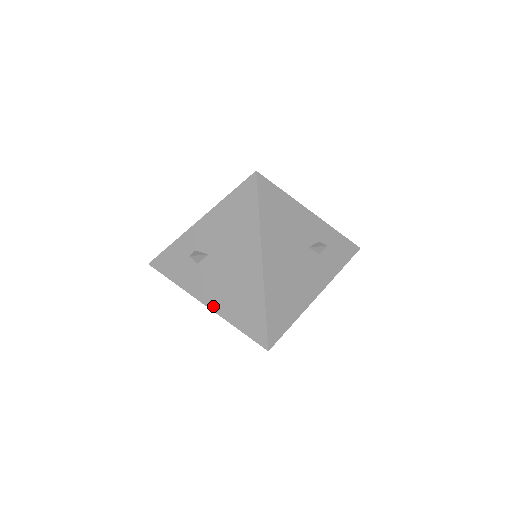
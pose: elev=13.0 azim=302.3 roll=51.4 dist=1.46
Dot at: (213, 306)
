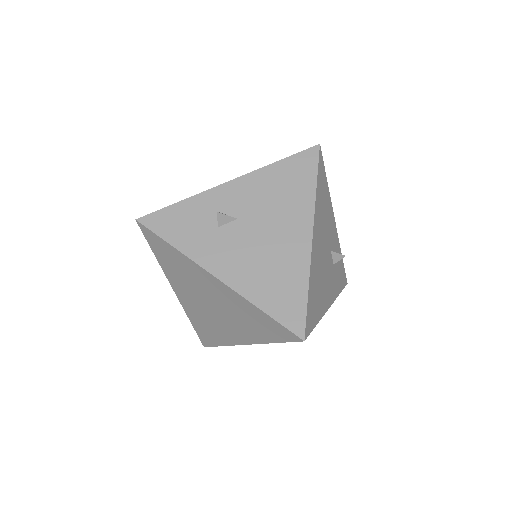
Dot at: (230, 280)
